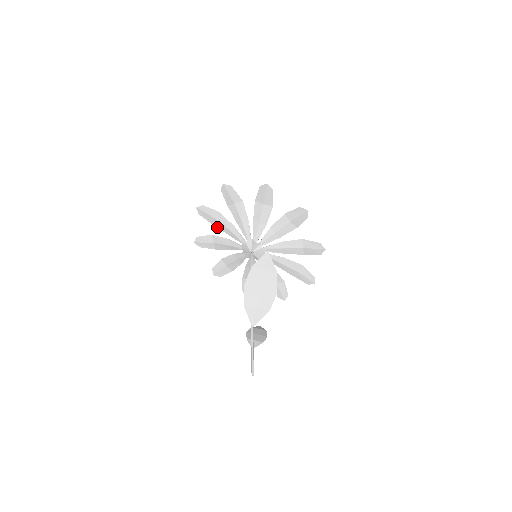
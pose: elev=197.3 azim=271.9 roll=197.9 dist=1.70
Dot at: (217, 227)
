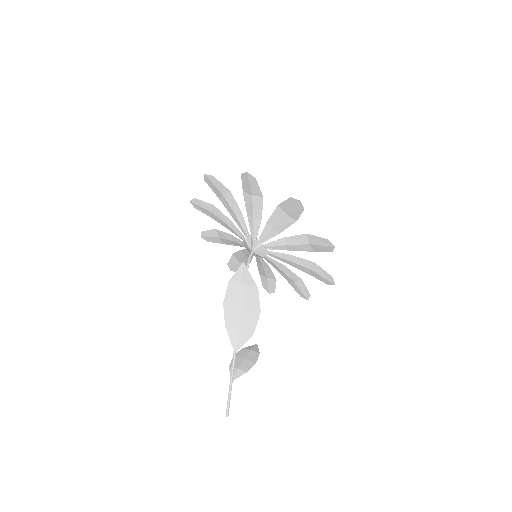
Dot at: occluded
